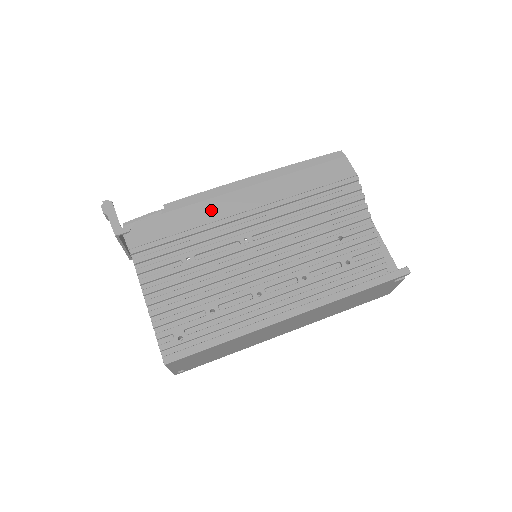
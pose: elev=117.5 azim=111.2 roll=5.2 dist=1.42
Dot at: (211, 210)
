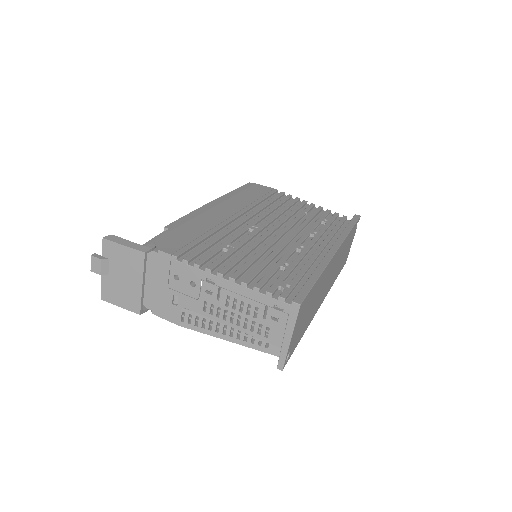
Dot at: (207, 220)
